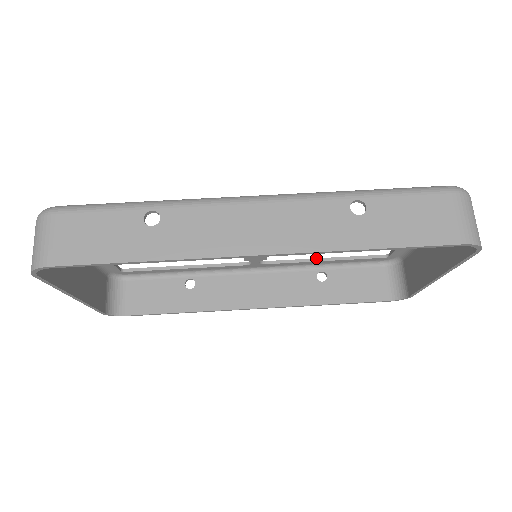
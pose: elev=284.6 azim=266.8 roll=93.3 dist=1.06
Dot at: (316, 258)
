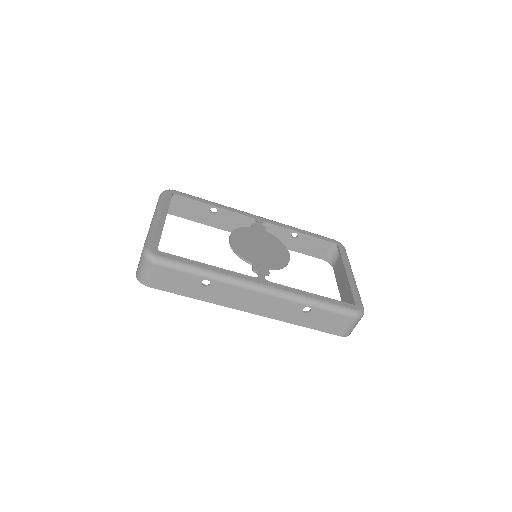
Dot at: (296, 231)
